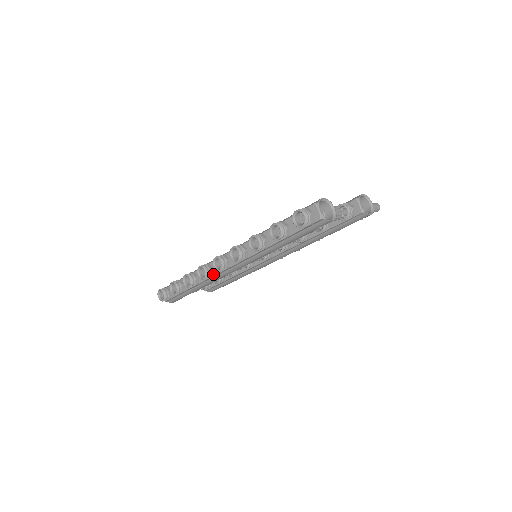
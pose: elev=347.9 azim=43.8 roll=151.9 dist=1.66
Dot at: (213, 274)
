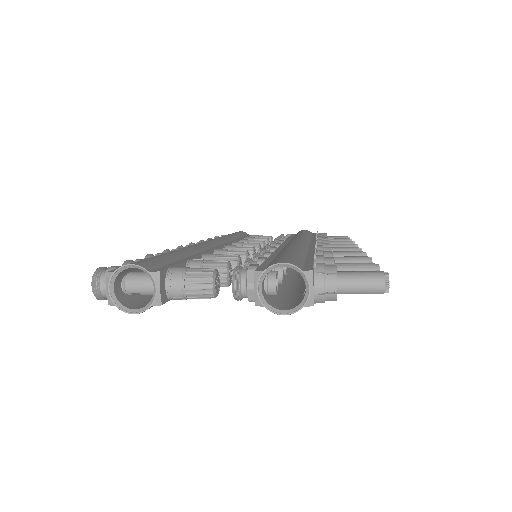
Dot at: occluded
